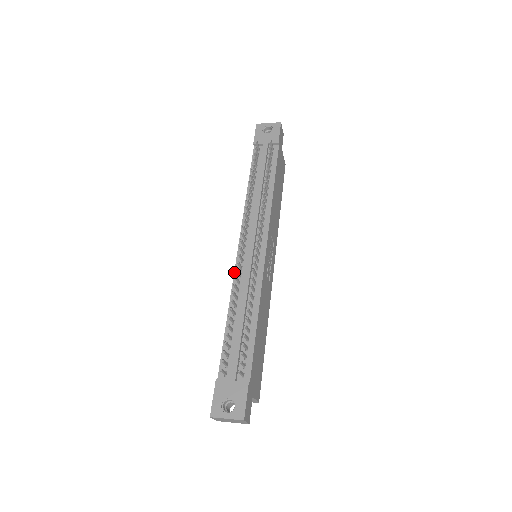
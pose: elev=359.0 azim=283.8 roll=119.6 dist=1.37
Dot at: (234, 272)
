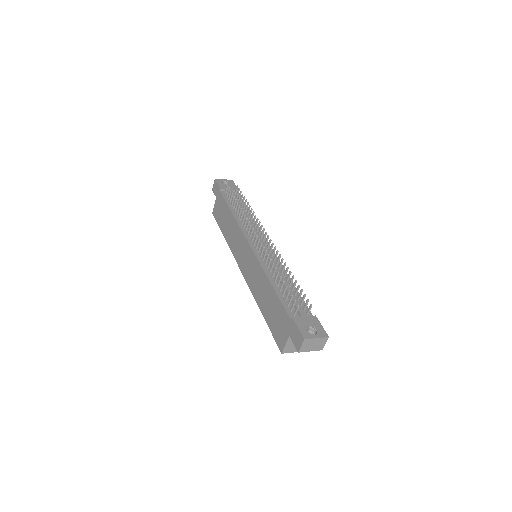
Dot at: (257, 258)
